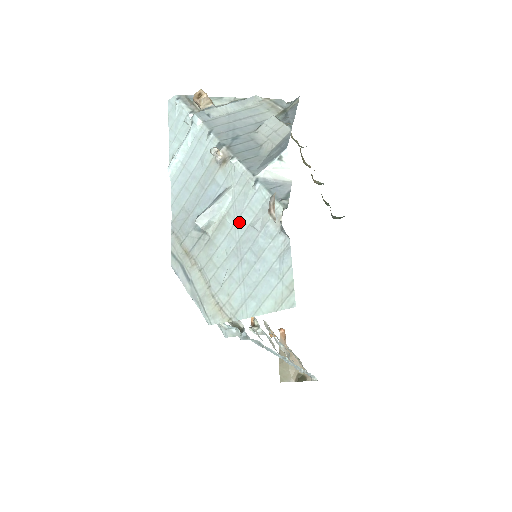
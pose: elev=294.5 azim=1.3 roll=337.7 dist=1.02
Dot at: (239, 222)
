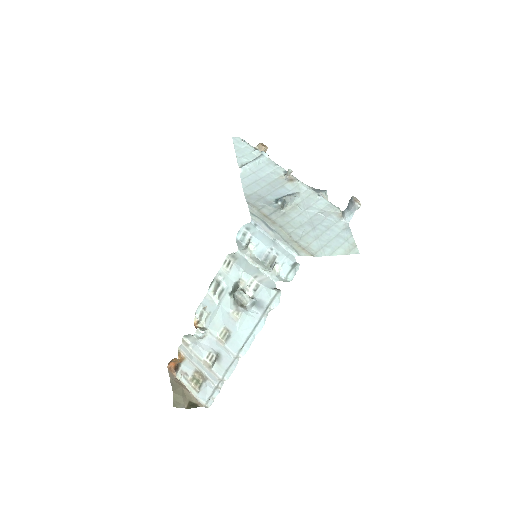
Dot at: (309, 210)
